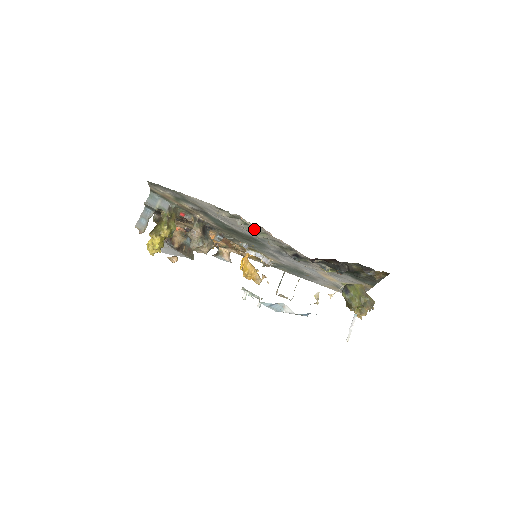
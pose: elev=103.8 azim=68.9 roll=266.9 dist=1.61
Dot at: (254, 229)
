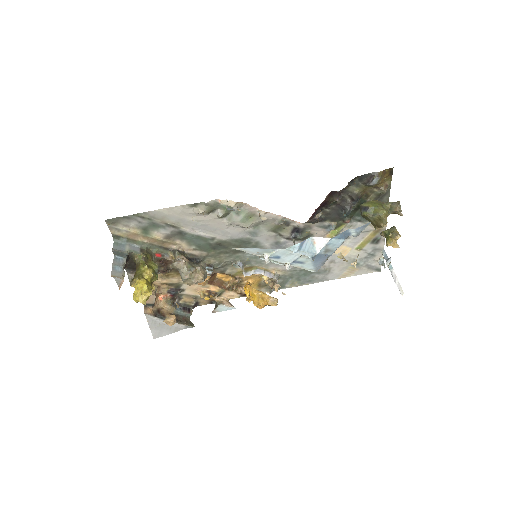
Dot at: (238, 214)
